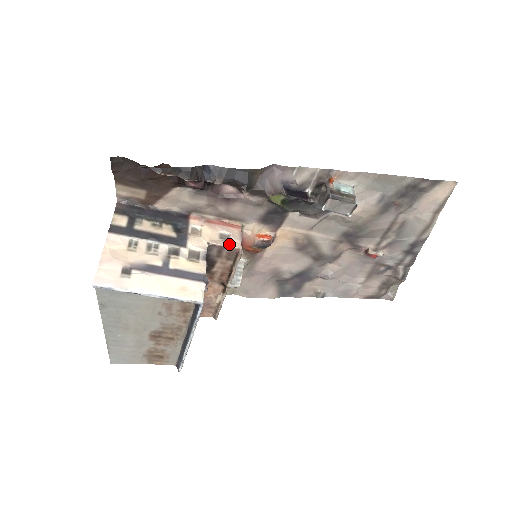
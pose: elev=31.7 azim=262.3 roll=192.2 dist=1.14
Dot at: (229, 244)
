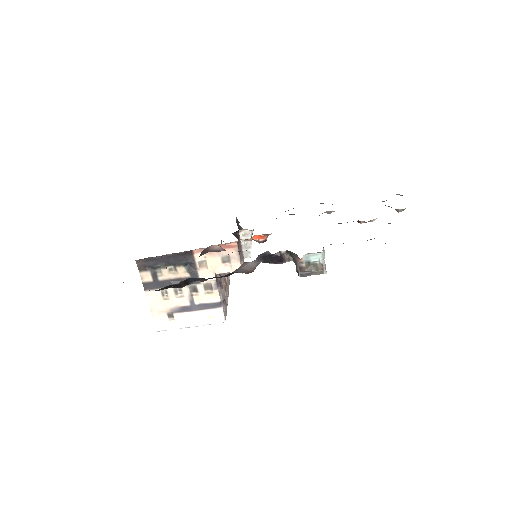
Dot at: (231, 269)
